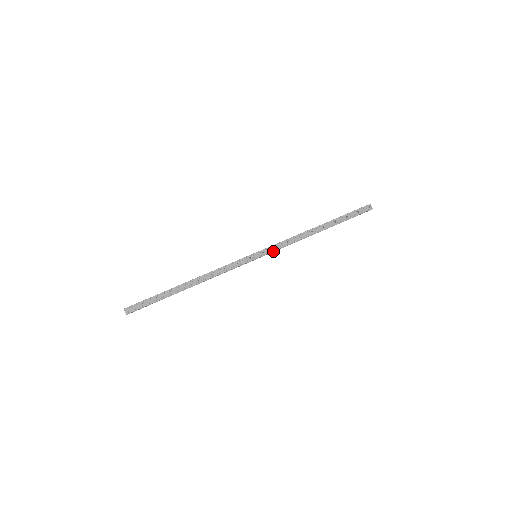
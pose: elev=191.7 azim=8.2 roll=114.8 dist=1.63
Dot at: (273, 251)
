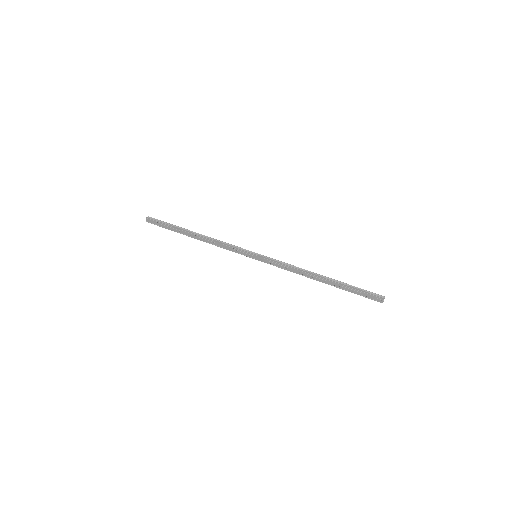
Dot at: (271, 264)
